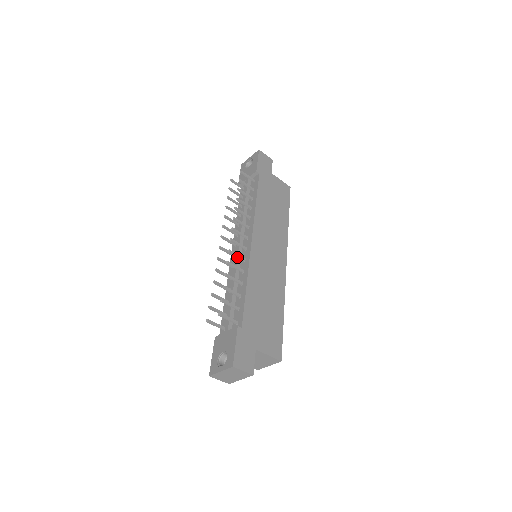
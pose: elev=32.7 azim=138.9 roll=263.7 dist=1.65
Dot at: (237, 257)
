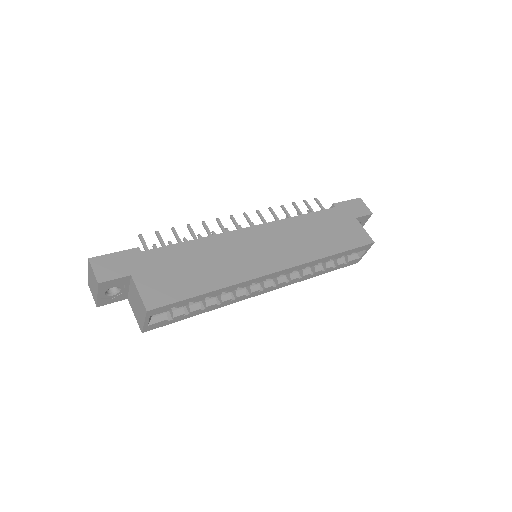
Dot at: (222, 229)
